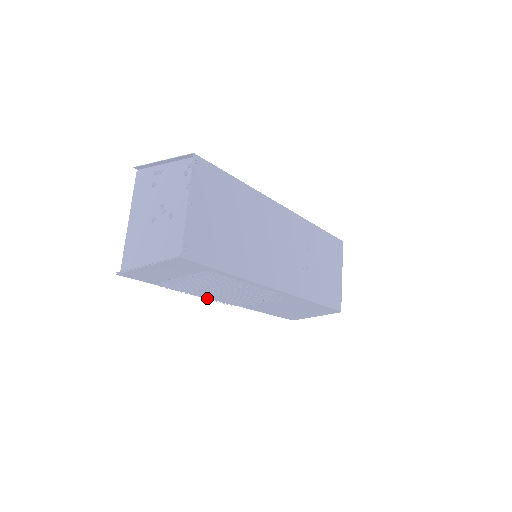
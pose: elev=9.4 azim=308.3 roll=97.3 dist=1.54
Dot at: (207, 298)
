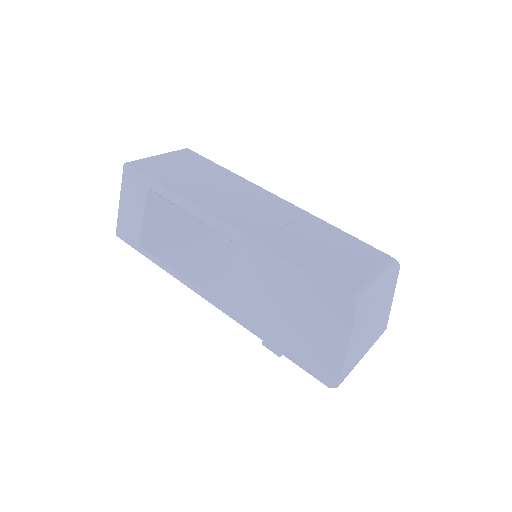
Dot at: (183, 275)
